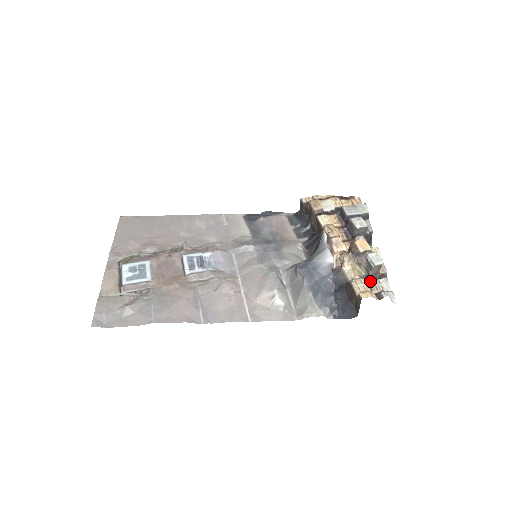
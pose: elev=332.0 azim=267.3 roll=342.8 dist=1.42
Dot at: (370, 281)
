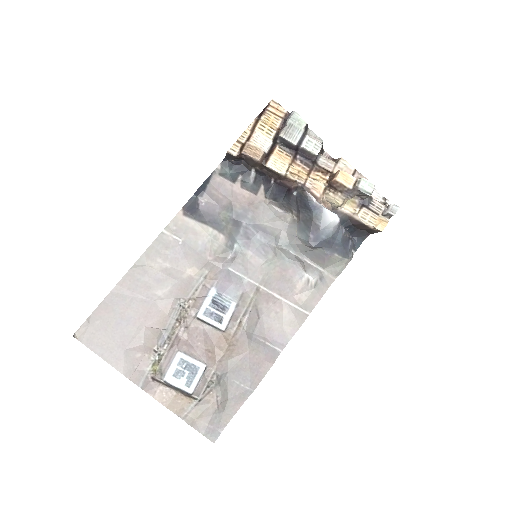
Dot at: (370, 206)
